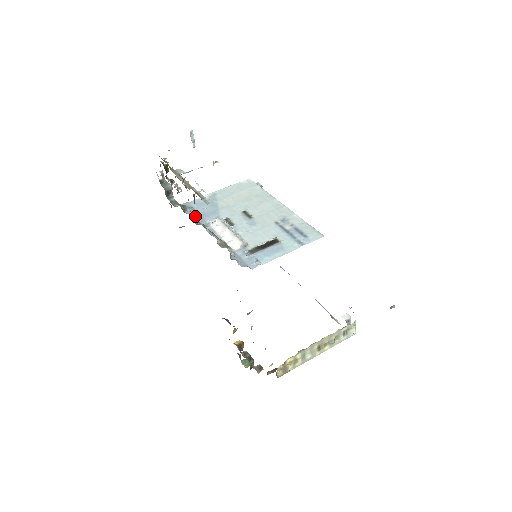
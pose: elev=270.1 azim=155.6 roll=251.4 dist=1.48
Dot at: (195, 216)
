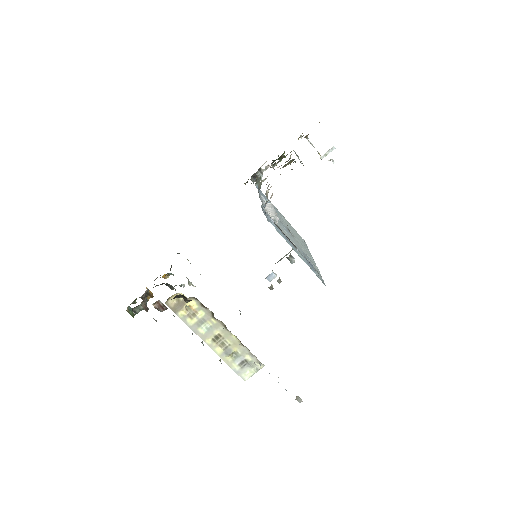
Dot at: occluded
